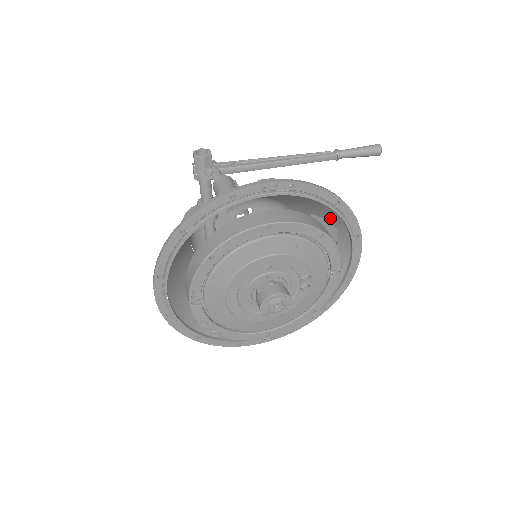
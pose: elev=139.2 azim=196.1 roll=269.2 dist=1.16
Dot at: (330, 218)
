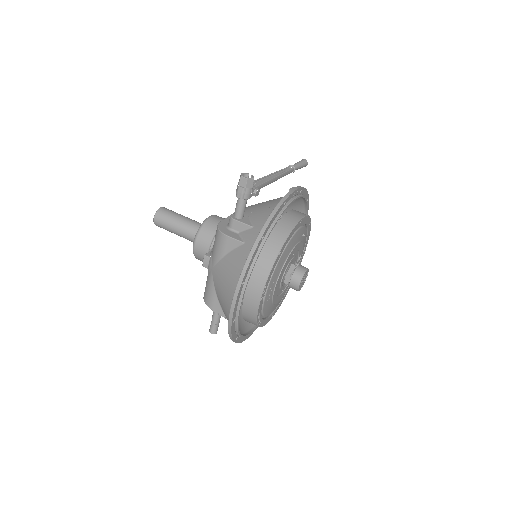
Dot at: occluded
